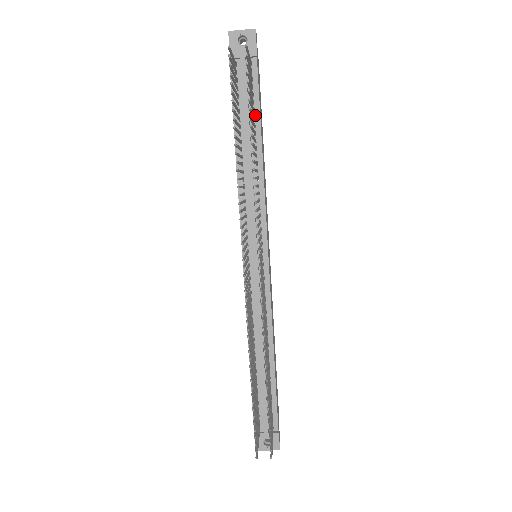
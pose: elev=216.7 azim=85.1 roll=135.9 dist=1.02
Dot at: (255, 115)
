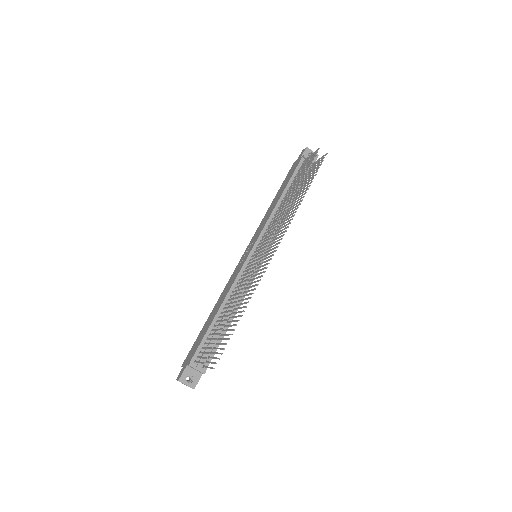
Dot at: (299, 188)
